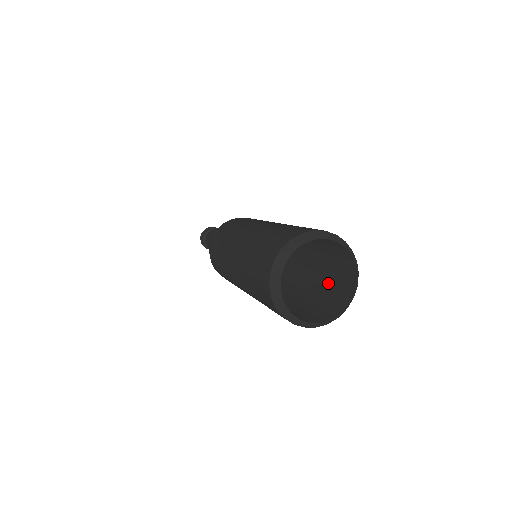
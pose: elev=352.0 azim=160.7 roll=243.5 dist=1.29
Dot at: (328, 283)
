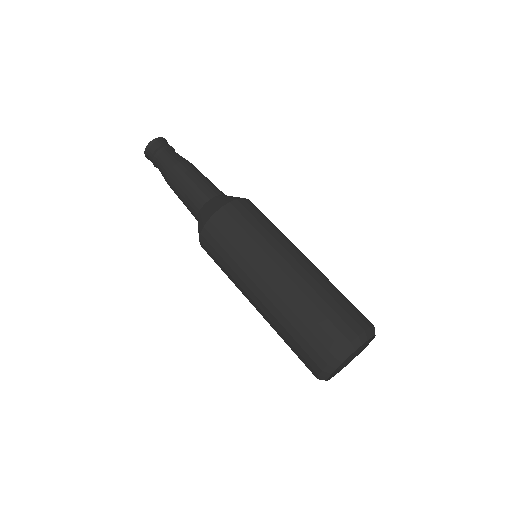
Dot at: occluded
